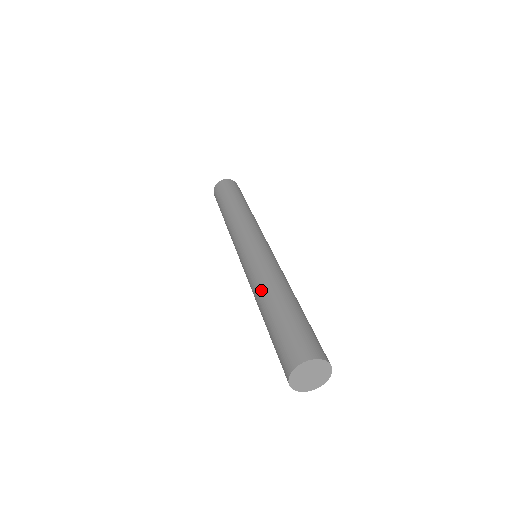
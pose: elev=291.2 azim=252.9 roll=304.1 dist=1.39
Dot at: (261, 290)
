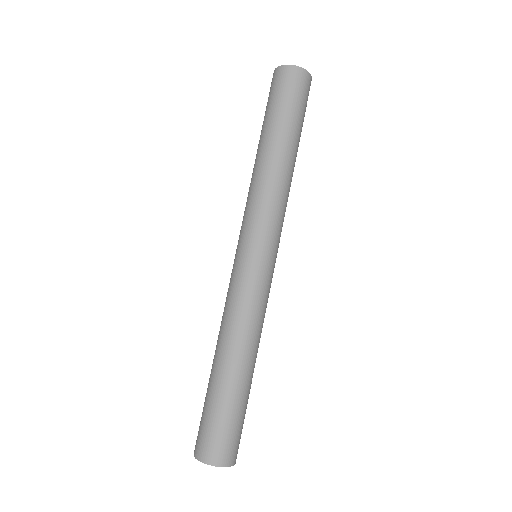
Dot at: (226, 339)
